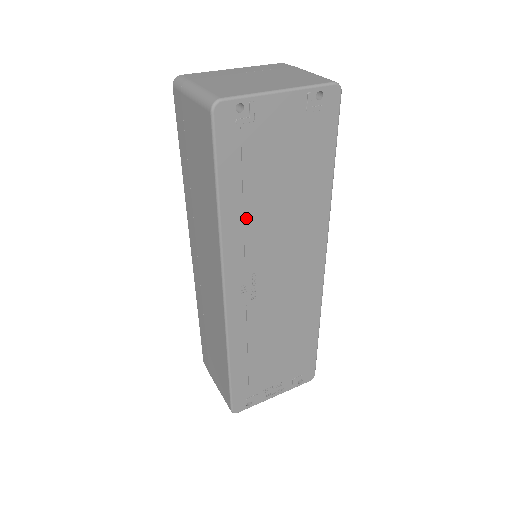
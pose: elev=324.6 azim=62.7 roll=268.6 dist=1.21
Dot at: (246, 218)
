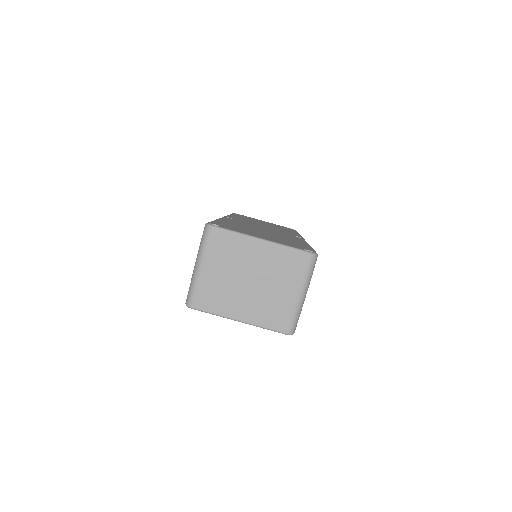
Dot at: occluded
